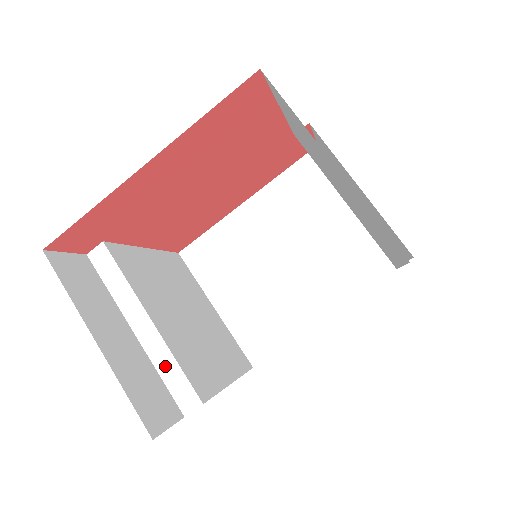
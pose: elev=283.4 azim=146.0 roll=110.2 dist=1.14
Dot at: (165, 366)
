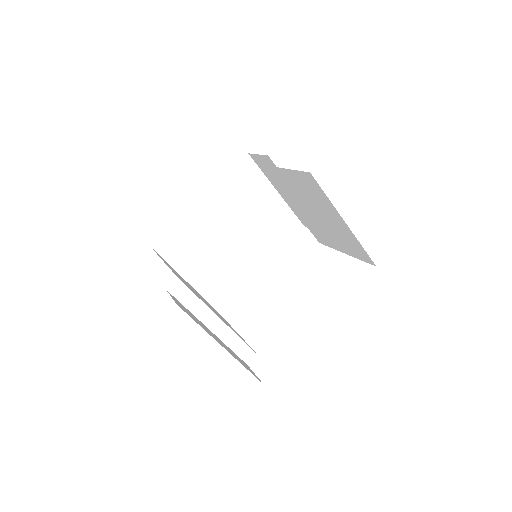
Dot at: (233, 342)
